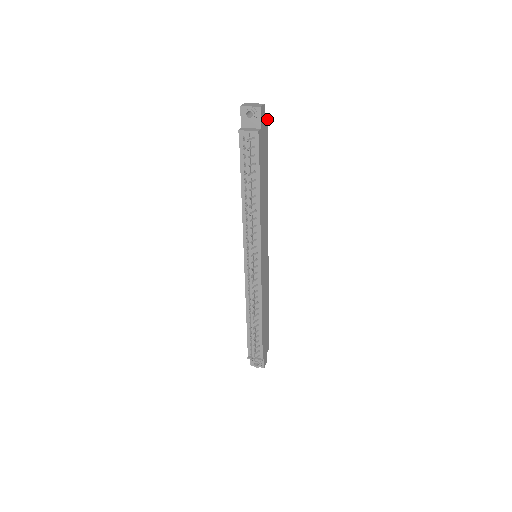
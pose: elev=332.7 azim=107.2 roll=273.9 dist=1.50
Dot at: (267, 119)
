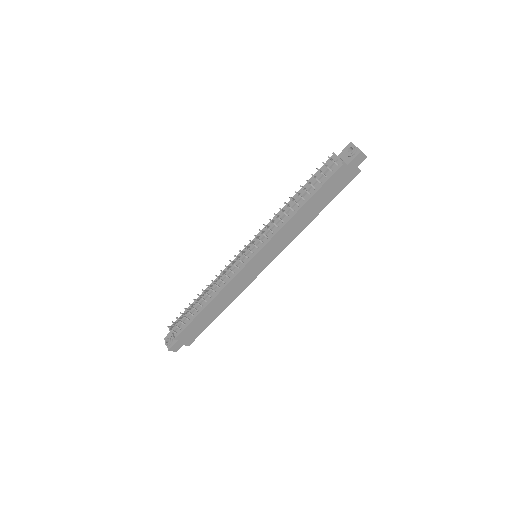
Dot at: occluded
